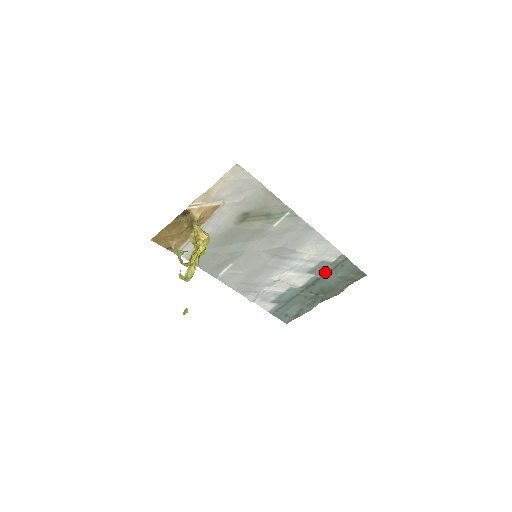
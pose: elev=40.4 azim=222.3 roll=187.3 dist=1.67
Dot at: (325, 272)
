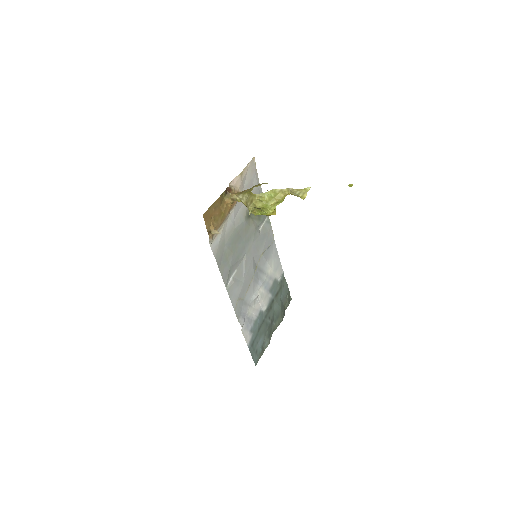
Dot at: (276, 292)
